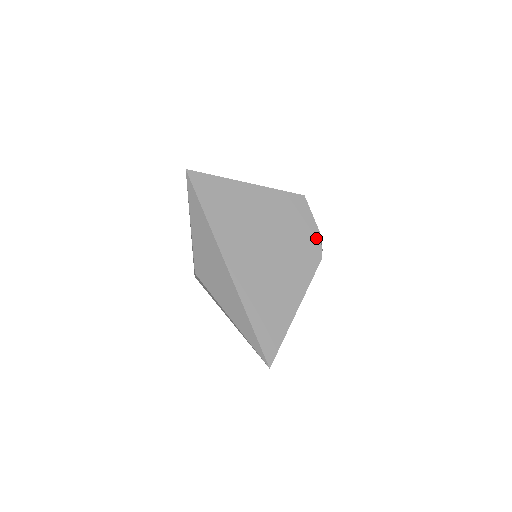
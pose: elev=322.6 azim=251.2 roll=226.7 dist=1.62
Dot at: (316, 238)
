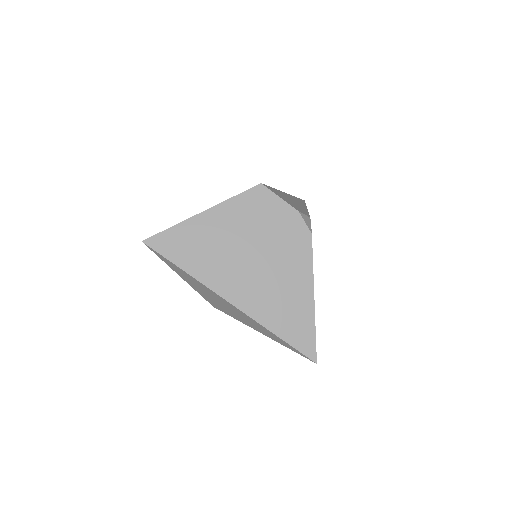
Dot at: (295, 218)
